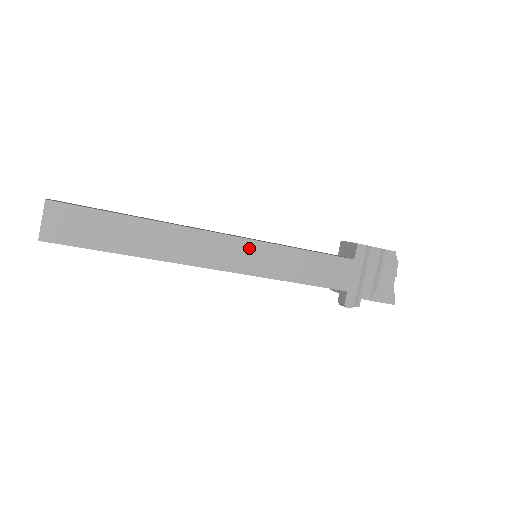
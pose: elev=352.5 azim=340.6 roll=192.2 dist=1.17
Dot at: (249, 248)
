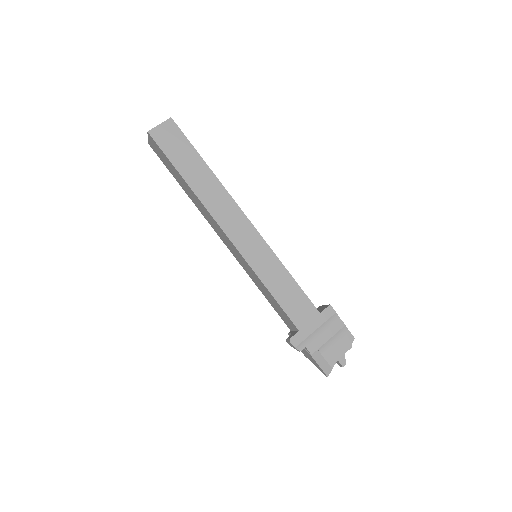
Dot at: (256, 240)
